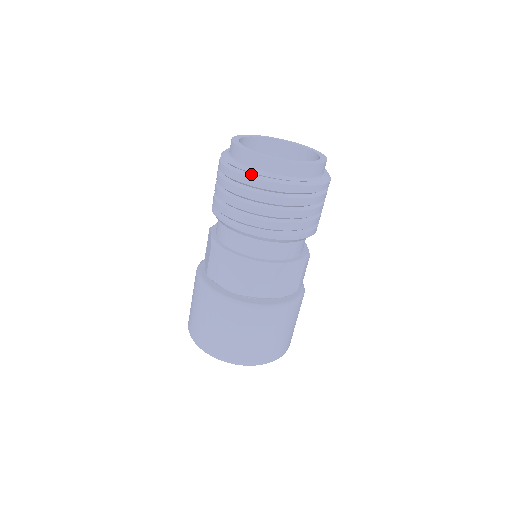
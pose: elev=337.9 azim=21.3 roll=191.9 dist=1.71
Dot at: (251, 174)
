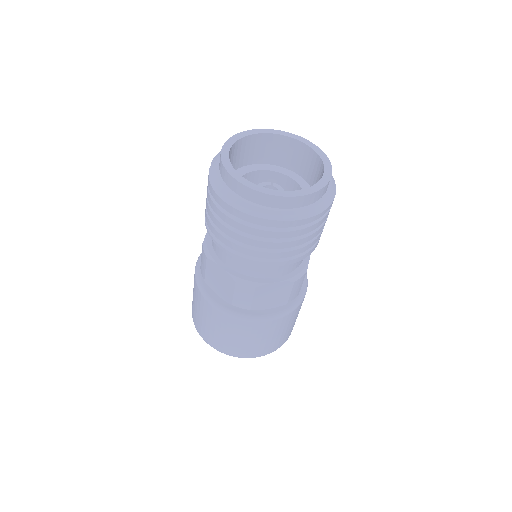
Dot at: (226, 197)
